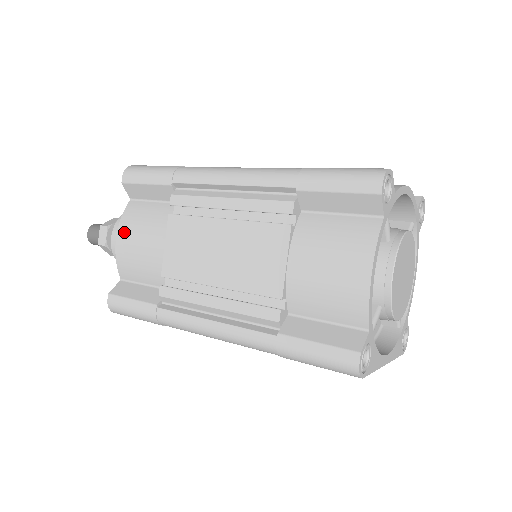
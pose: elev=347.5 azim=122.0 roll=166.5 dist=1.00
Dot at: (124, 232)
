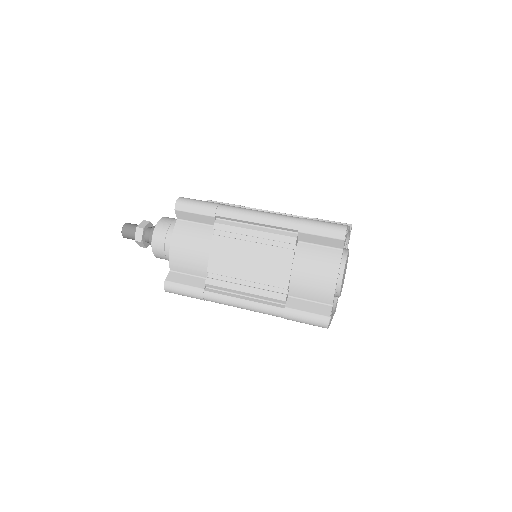
Dot at: (177, 242)
